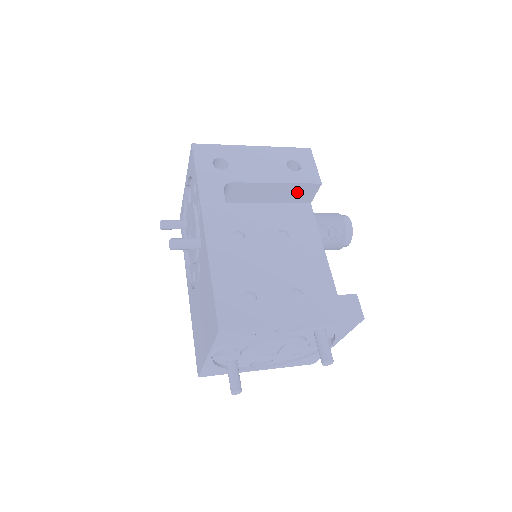
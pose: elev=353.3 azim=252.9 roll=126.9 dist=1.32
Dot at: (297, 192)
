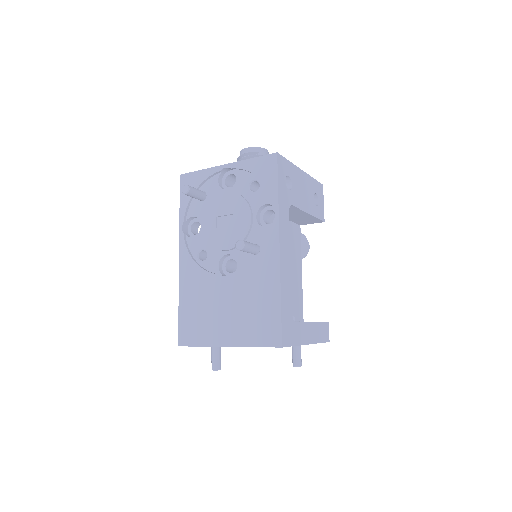
Dot at: (307, 220)
